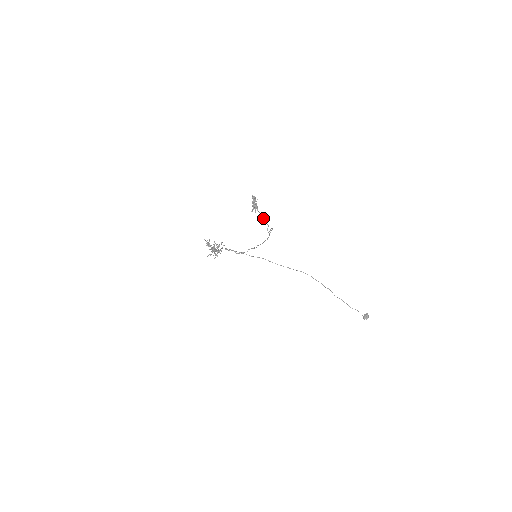
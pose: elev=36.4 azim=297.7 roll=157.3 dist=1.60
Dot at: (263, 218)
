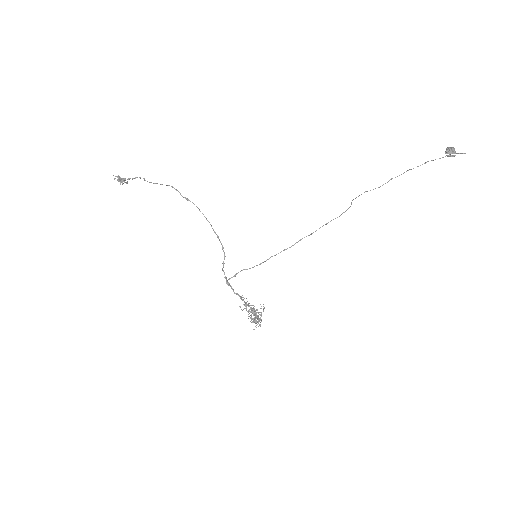
Dot at: occluded
